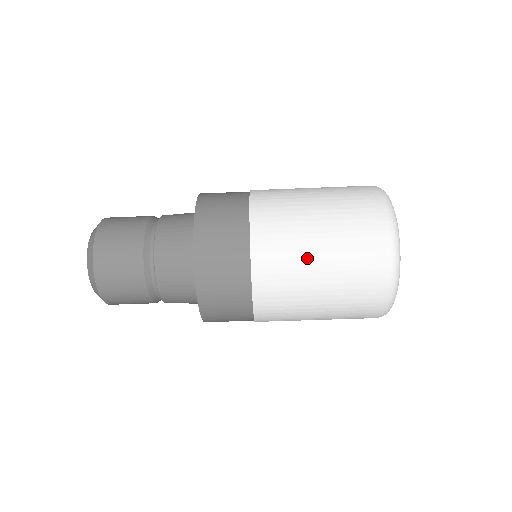
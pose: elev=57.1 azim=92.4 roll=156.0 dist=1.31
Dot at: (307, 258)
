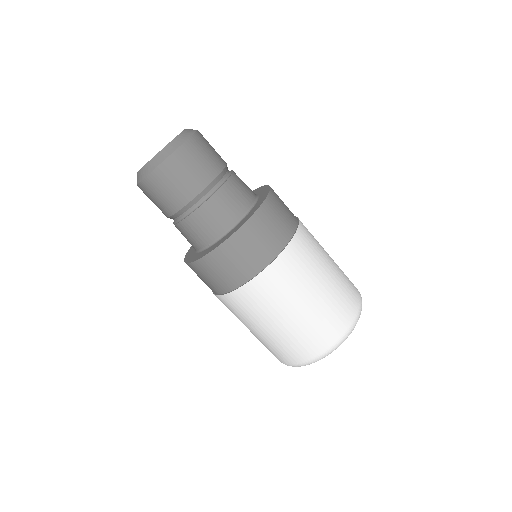
Dot at: (304, 292)
